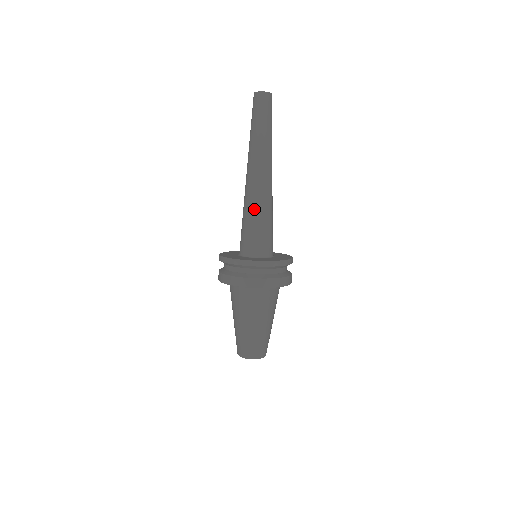
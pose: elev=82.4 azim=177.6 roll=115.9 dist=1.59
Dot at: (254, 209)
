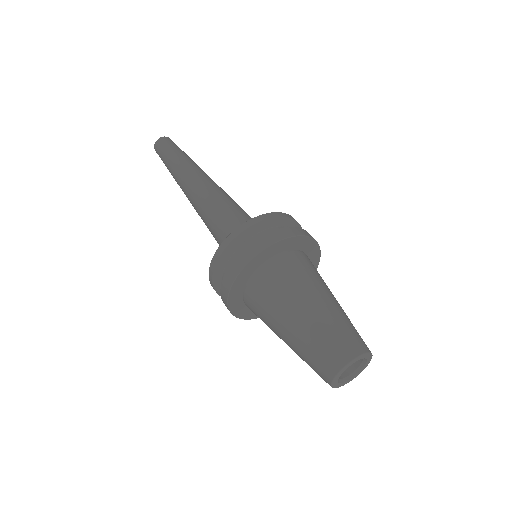
Dot at: (225, 201)
